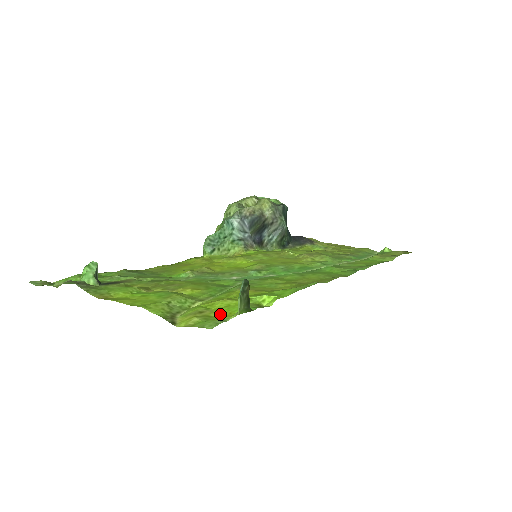
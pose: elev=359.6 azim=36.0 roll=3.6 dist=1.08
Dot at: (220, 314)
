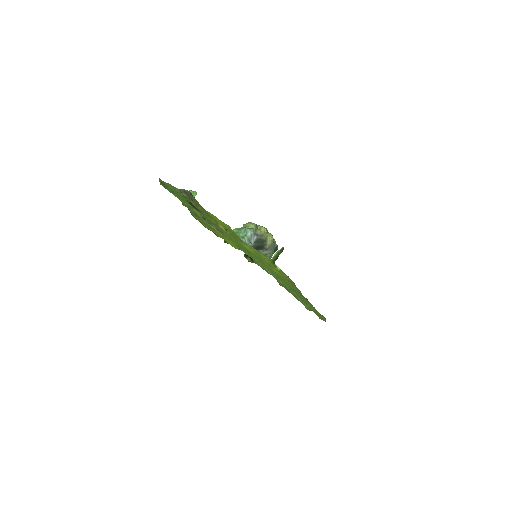
Dot at: occluded
